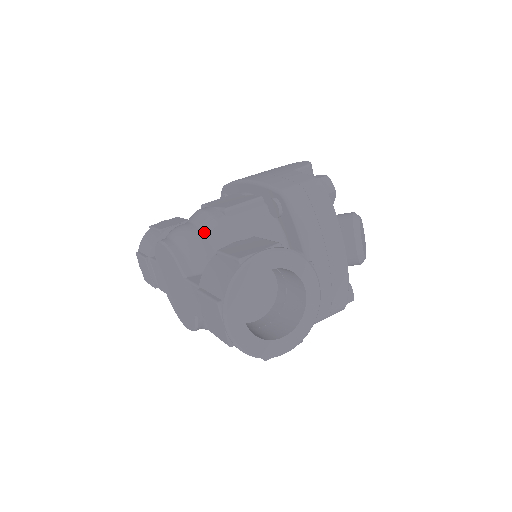
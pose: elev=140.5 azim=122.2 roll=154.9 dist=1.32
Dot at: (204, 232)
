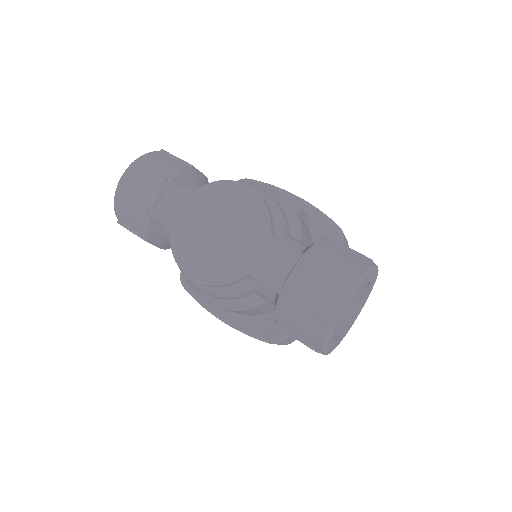
Dot at: (284, 209)
